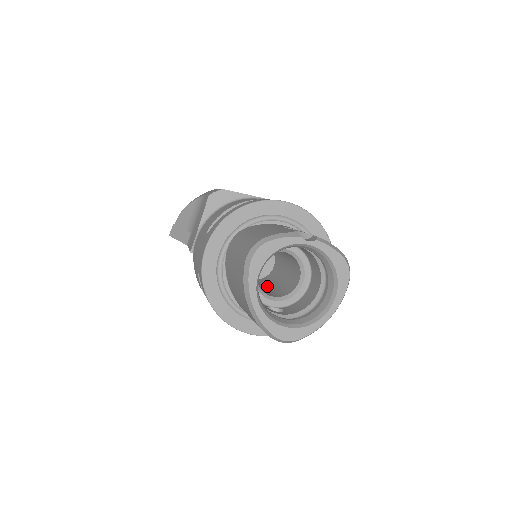
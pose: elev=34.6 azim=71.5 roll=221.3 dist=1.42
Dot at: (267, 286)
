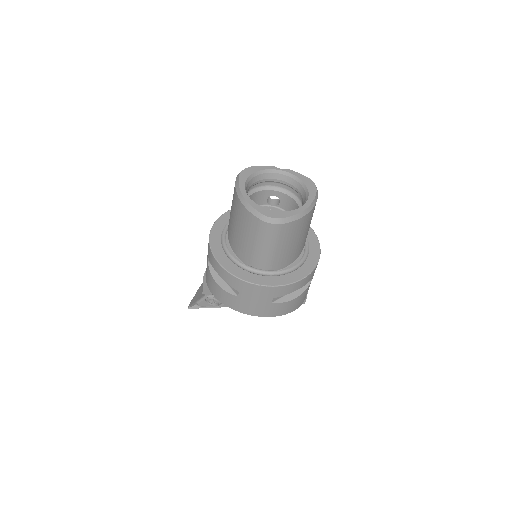
Dot at: occluded
